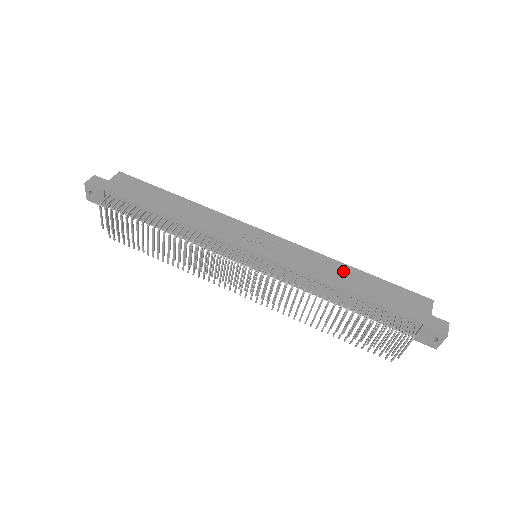
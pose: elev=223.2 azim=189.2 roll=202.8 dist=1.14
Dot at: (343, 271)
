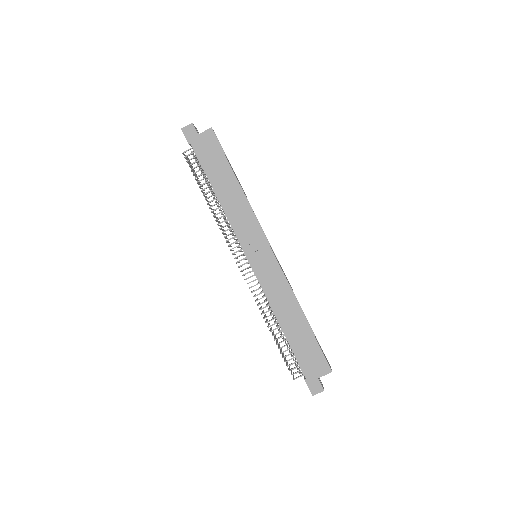
Dot at: (293, 312)
